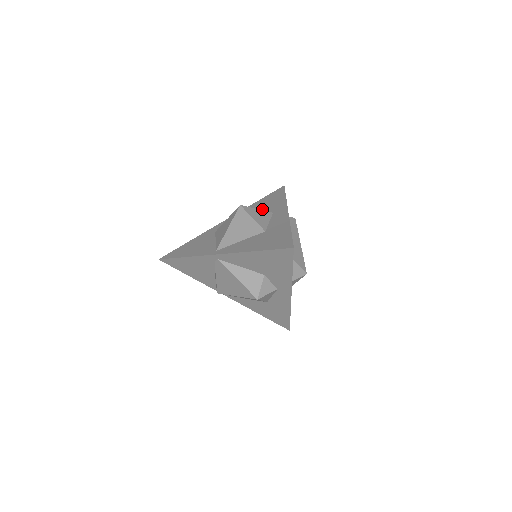
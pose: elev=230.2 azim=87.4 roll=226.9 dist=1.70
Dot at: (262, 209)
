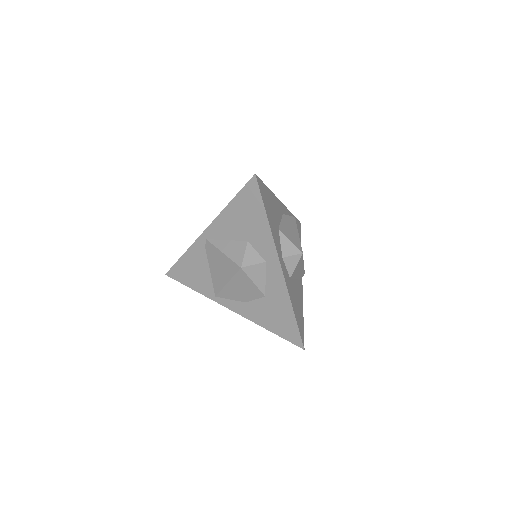
Dot at: occluded
